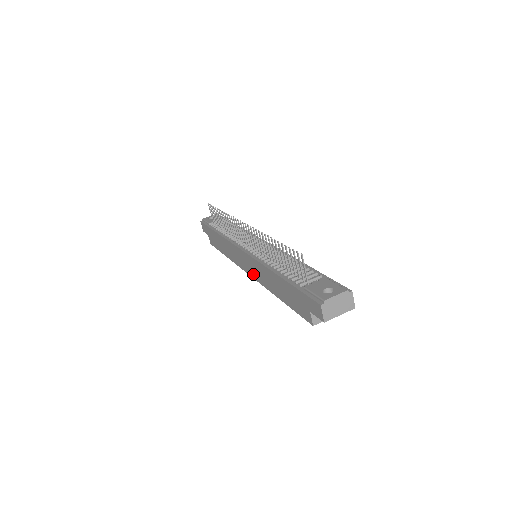
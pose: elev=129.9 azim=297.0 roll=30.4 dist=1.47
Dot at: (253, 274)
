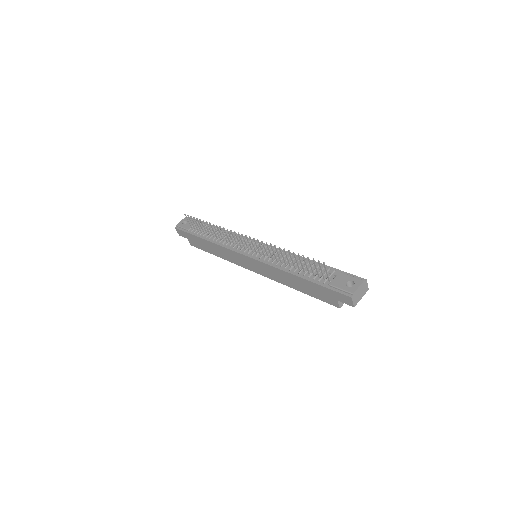
Dot at: (261, 272)
